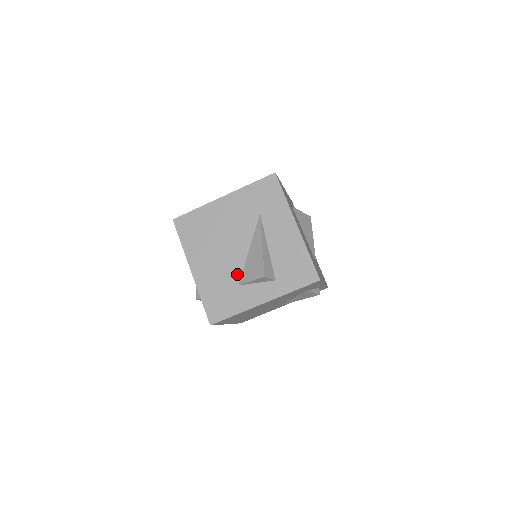
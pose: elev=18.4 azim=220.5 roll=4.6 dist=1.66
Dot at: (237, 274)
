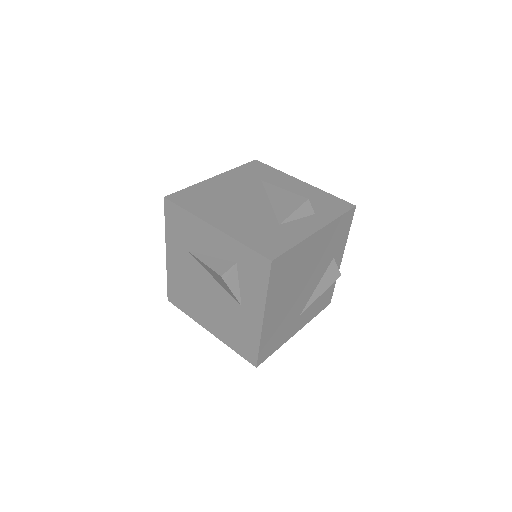
Dot at: (271, 218)
